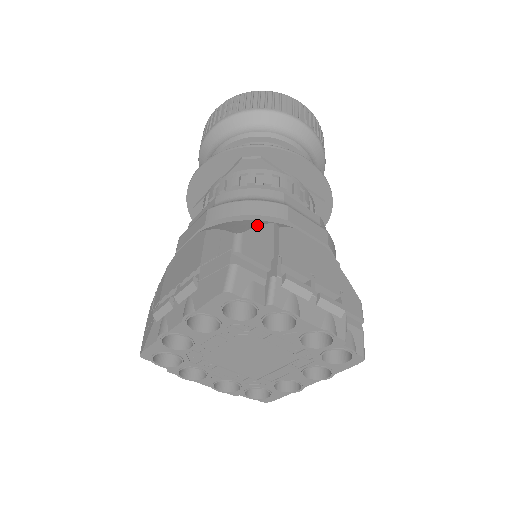
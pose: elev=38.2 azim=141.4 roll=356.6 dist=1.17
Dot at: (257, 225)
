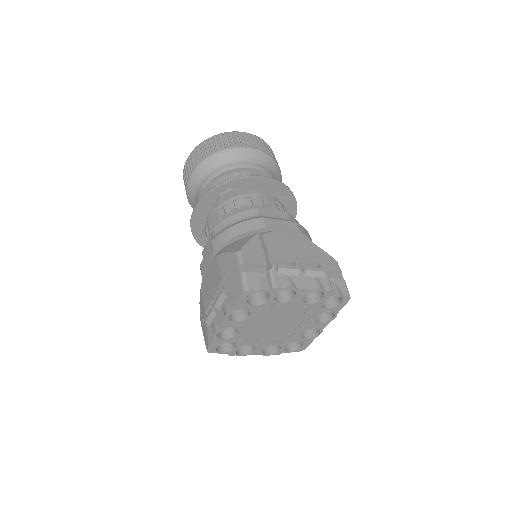
Dot at: (247, 240)
